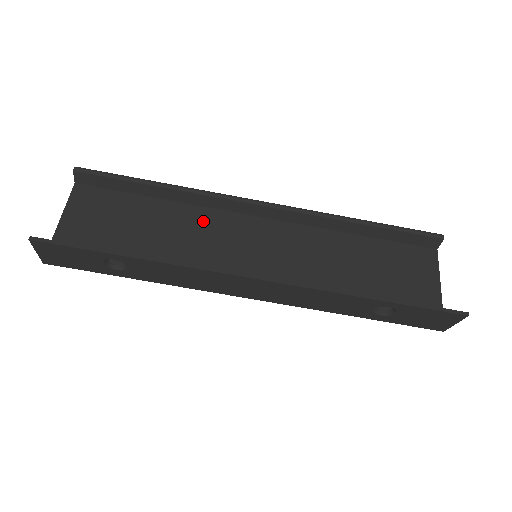
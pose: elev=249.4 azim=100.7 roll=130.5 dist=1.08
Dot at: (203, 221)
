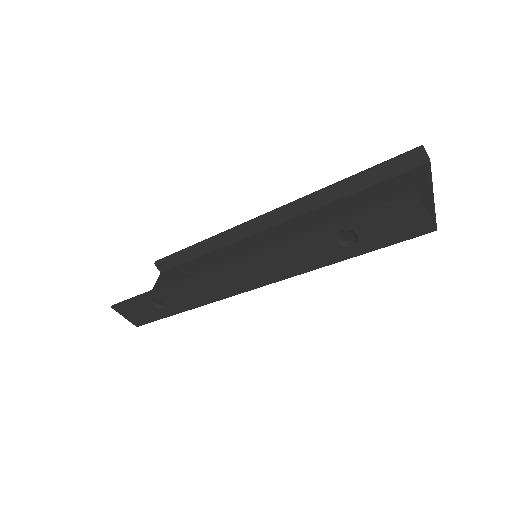
Dot at: (227, 254)
